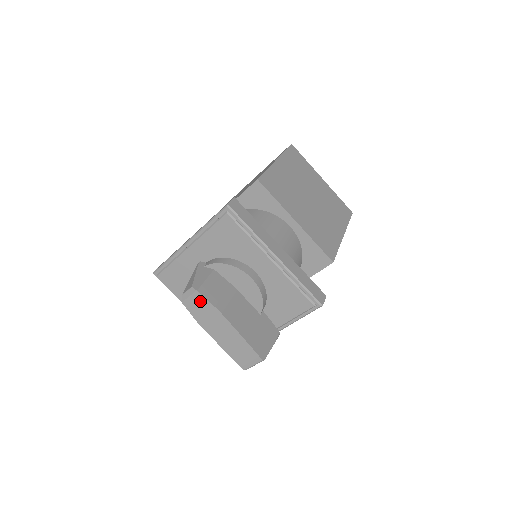
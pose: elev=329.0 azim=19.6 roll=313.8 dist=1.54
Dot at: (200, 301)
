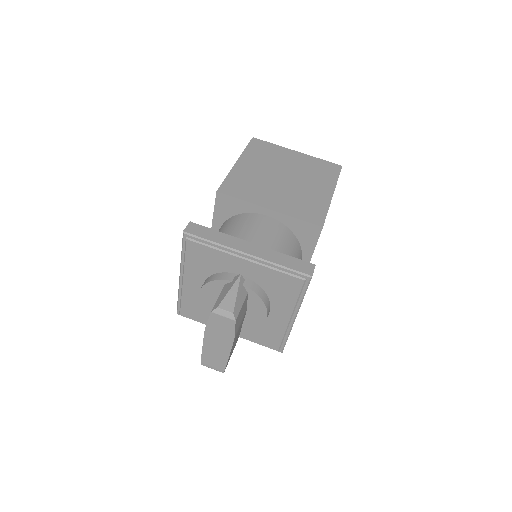
Dot at: (228, 325)
